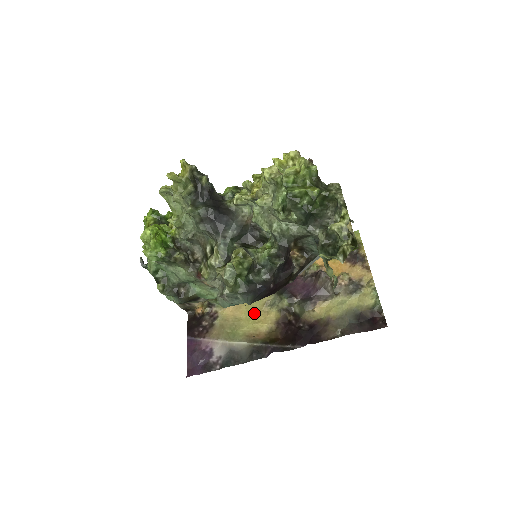
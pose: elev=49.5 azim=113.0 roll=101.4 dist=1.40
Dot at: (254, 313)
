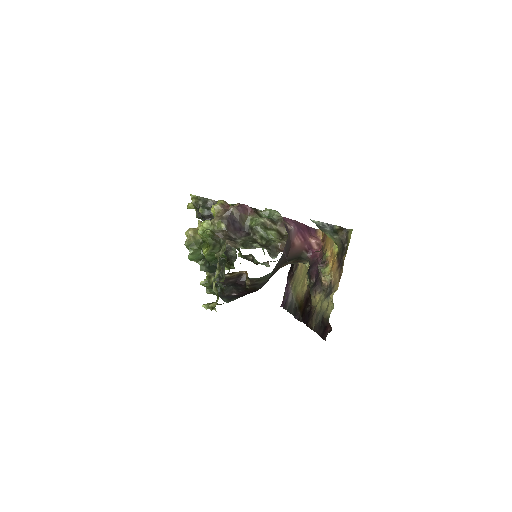
Dot at: (303, 278)
